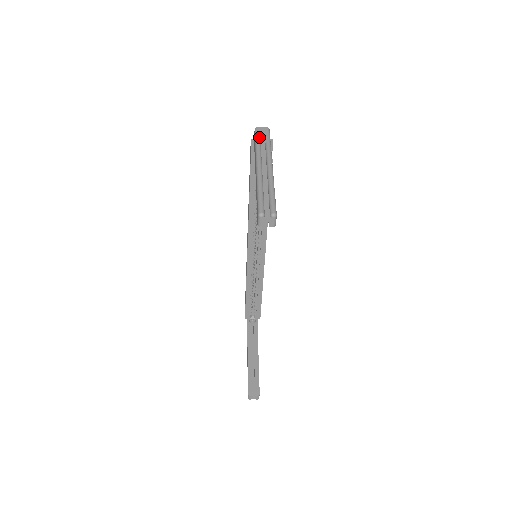
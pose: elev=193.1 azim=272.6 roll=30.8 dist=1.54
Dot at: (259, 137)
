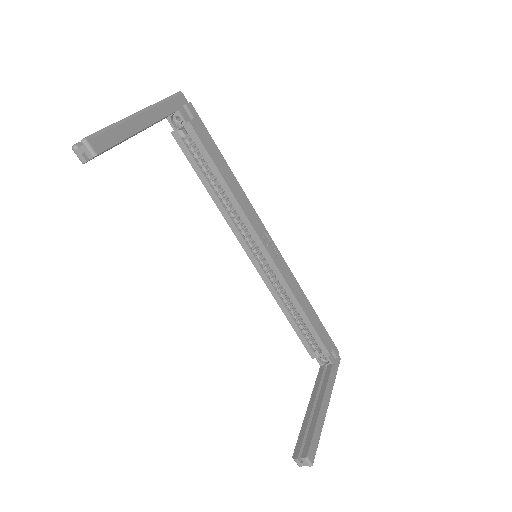
Dot at: occluded
